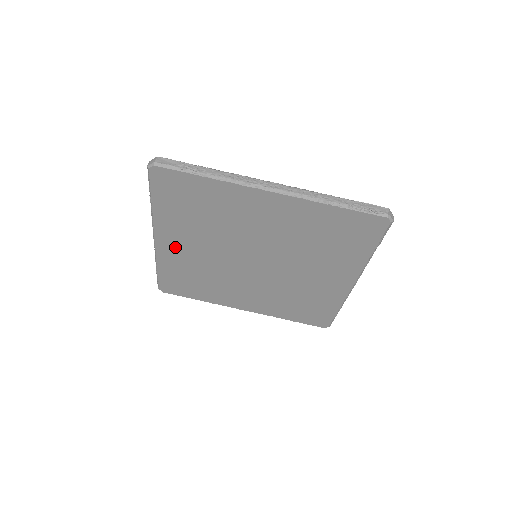
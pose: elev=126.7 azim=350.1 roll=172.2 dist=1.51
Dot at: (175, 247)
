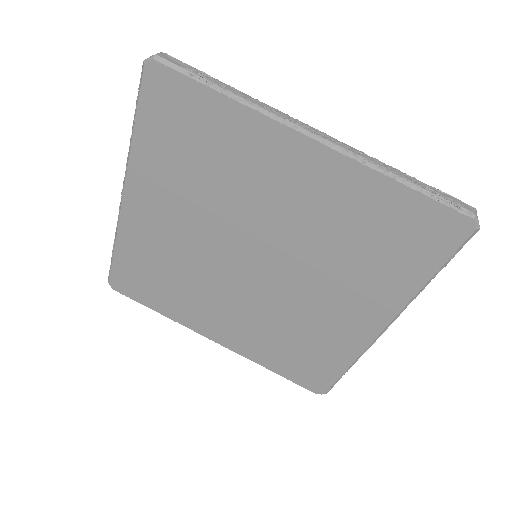
Dot at: (148, 215)
